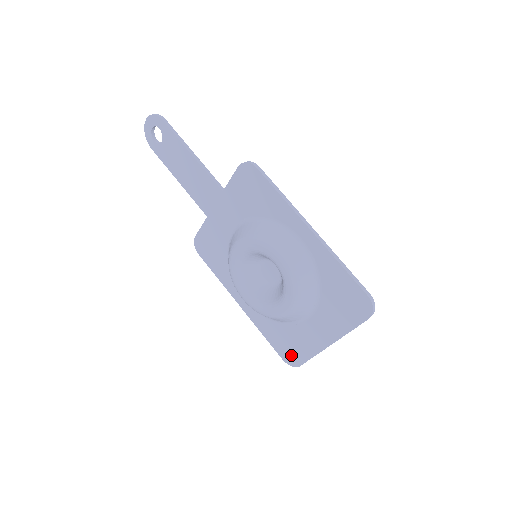
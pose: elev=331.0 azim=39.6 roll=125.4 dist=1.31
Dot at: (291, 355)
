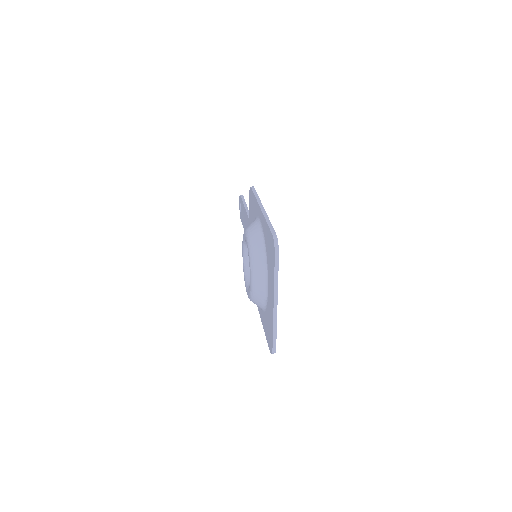
Dot at: (270, 340)
